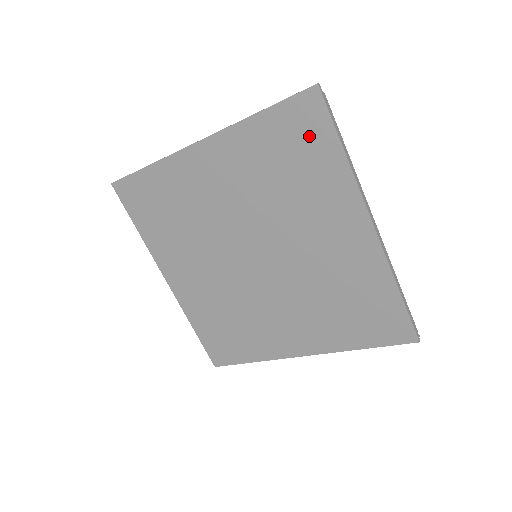
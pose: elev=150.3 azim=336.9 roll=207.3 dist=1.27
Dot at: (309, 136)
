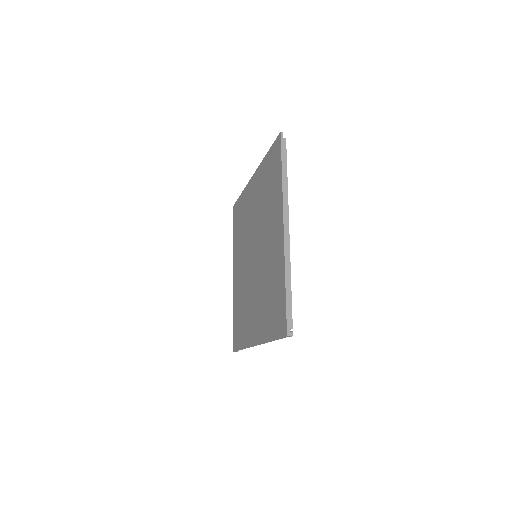
Dot at: (275, 165)
